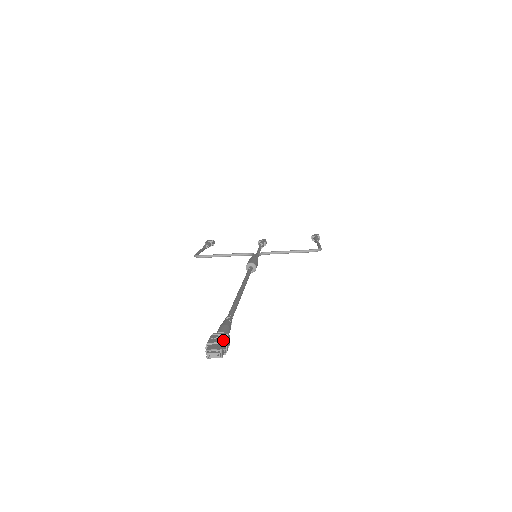
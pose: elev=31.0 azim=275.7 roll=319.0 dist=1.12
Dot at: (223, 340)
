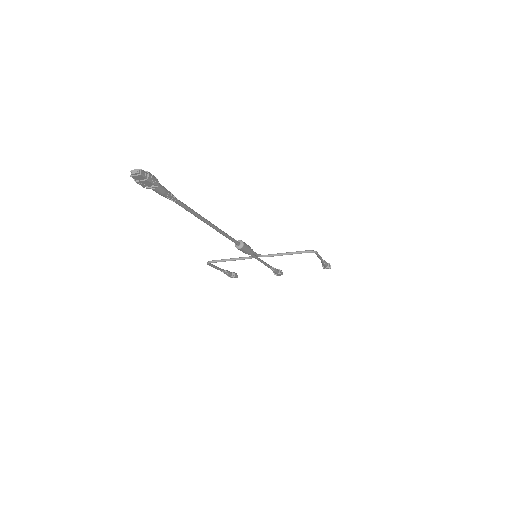
Dot at: (148, 172)
